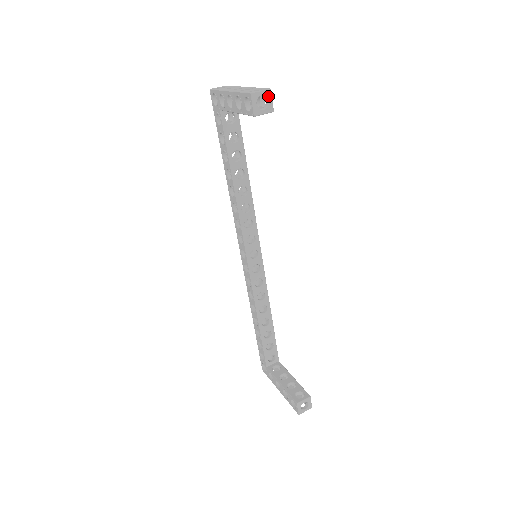
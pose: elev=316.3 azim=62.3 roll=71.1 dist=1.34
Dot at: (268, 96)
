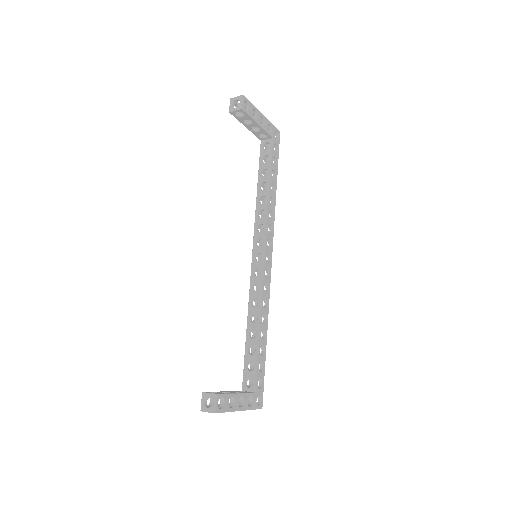
Dot at: (240, 99)
